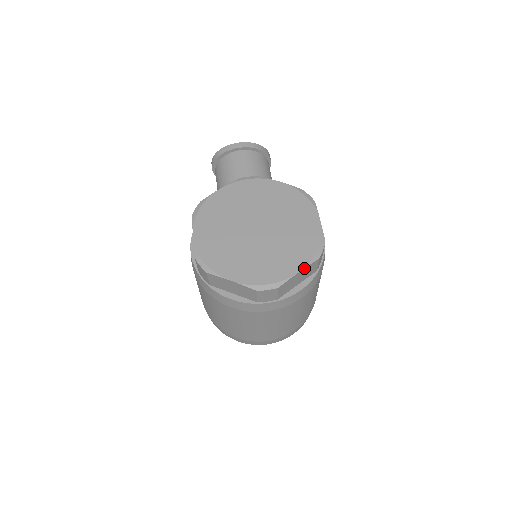
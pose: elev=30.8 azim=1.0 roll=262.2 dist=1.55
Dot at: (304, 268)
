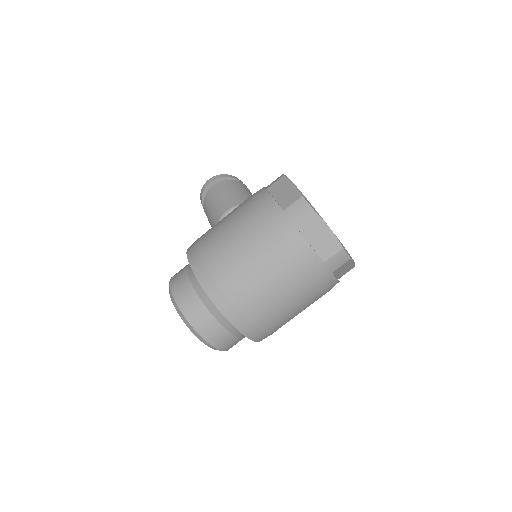
Dot at: occluded
